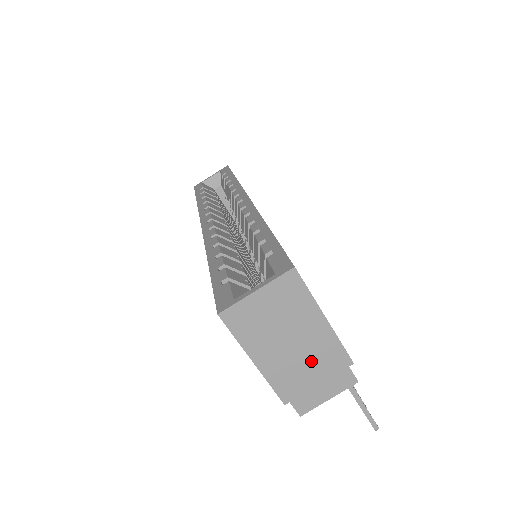
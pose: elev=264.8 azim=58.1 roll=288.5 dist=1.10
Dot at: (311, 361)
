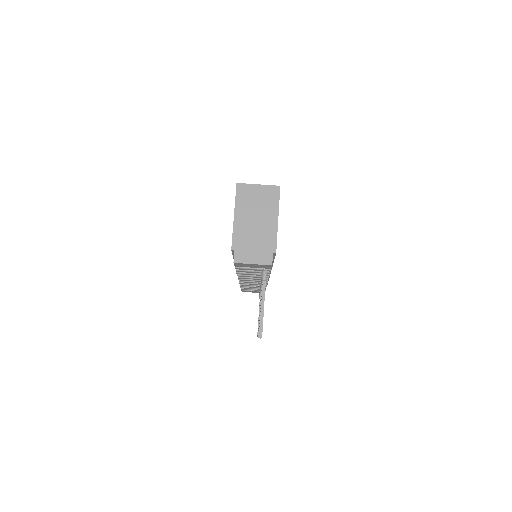
Dot at: (258, 236)
